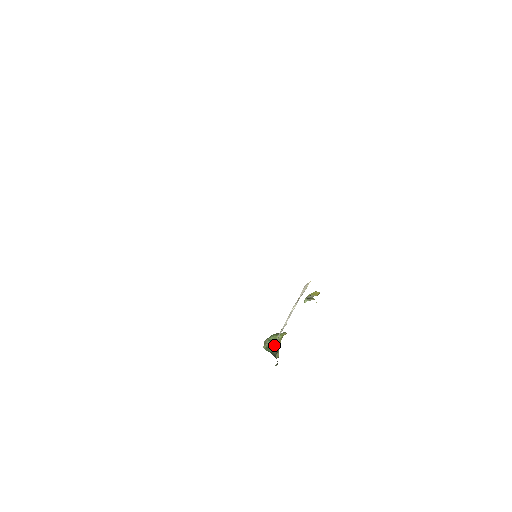
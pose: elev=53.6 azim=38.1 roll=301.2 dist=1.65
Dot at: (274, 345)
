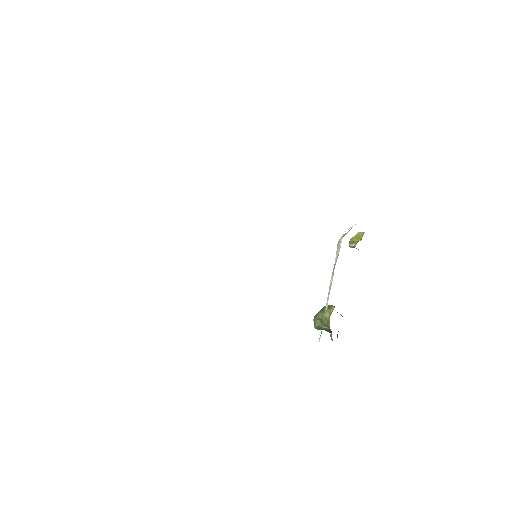
Dot at: (324, 325)
